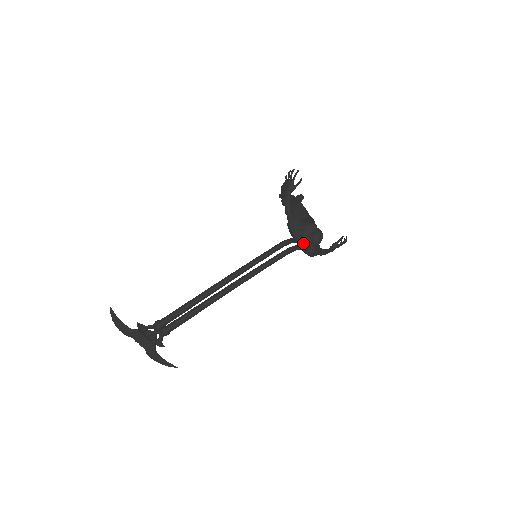
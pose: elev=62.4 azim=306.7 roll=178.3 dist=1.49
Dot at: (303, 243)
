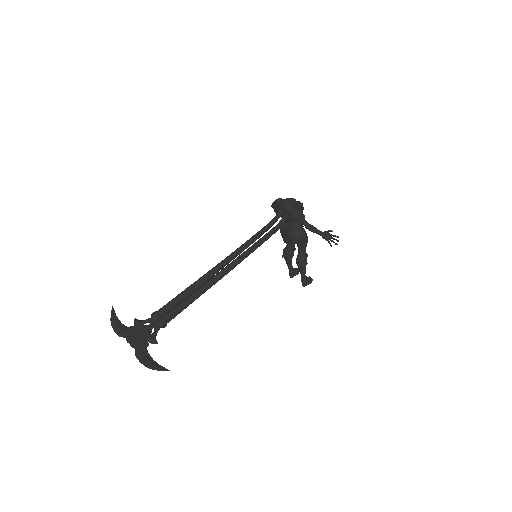
Dot at: (283, 199)
